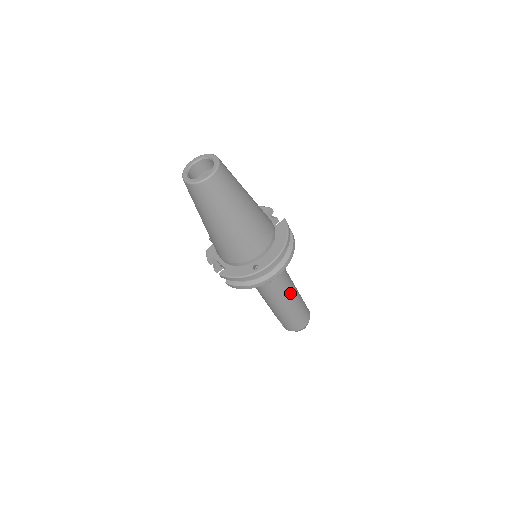
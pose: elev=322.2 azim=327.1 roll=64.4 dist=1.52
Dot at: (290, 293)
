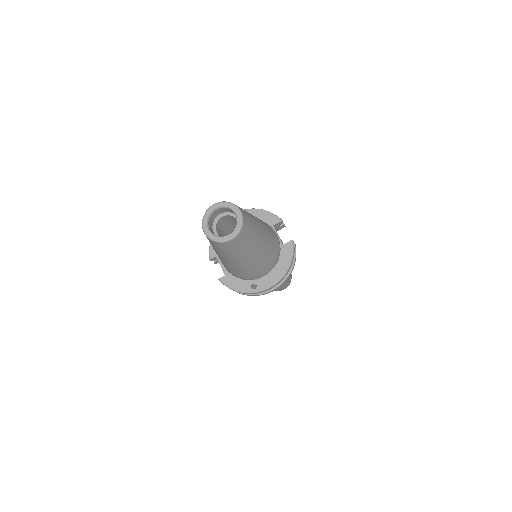
Dot at: occluded
